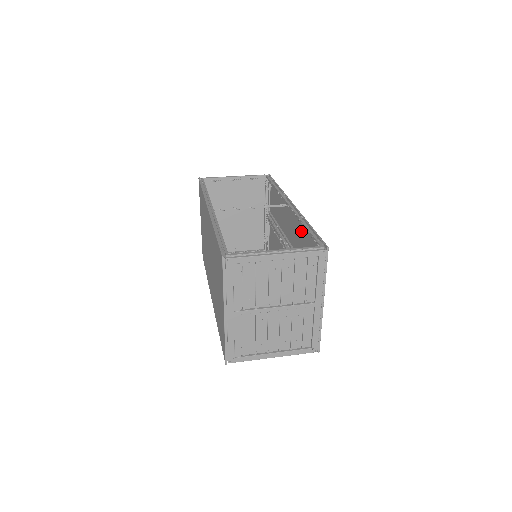
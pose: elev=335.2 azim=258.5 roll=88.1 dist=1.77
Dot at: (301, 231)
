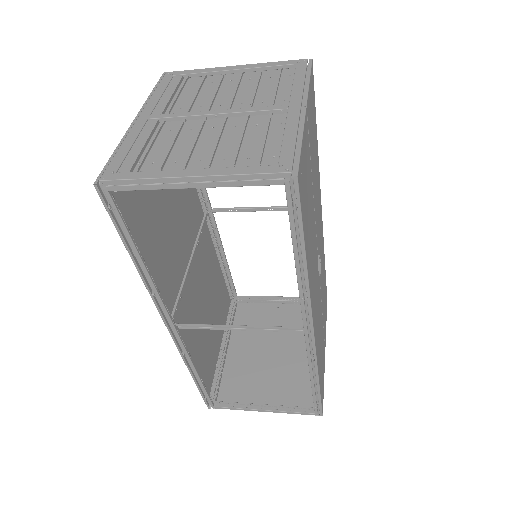
Dot at: occluded
